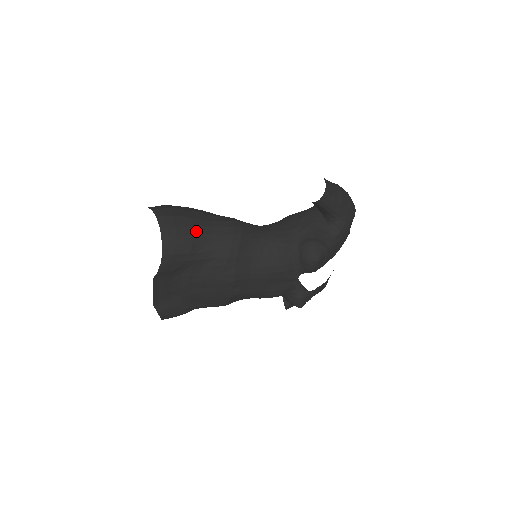
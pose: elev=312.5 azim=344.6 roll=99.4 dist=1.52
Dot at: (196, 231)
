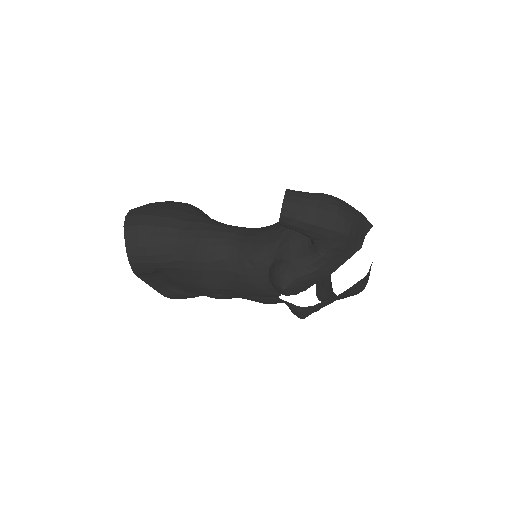
Dot at: (160, 242)
